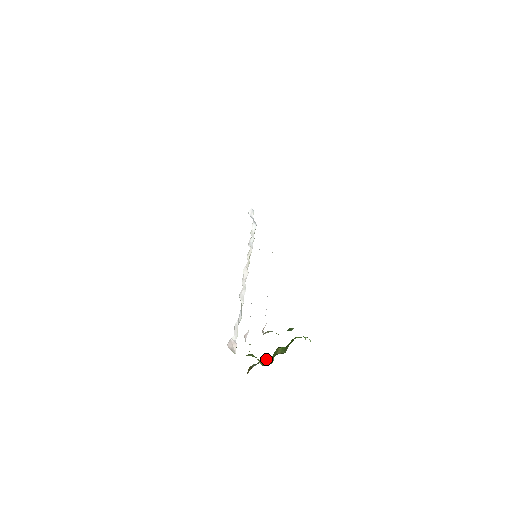
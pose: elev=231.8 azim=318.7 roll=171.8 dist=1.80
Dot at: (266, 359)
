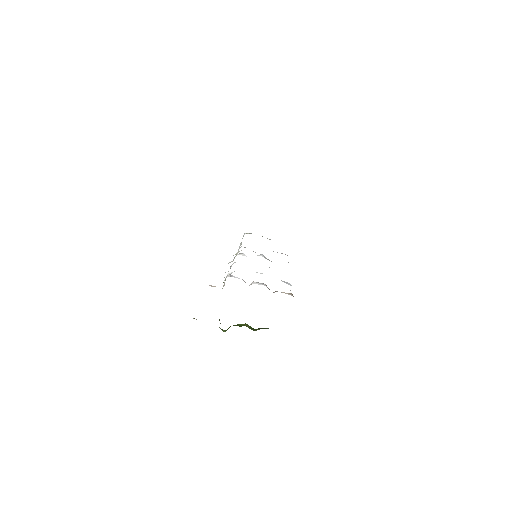
Dot at: occluded
